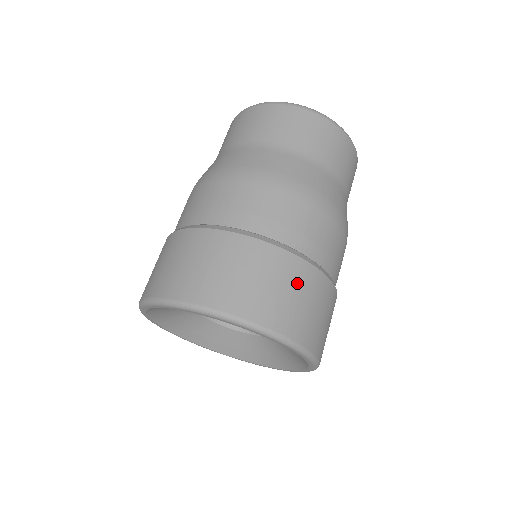
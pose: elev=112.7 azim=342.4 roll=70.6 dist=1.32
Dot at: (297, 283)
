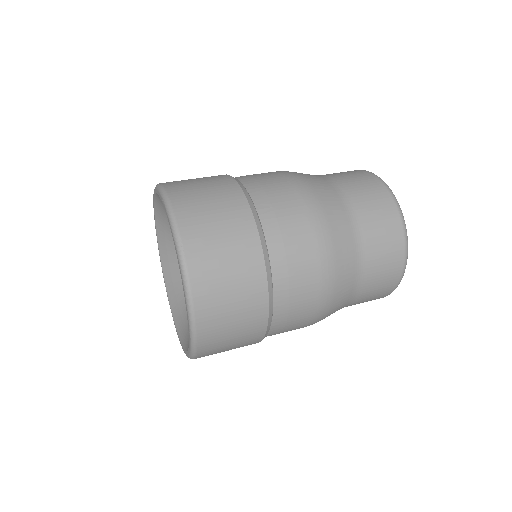
Dot at: (233, 233)
